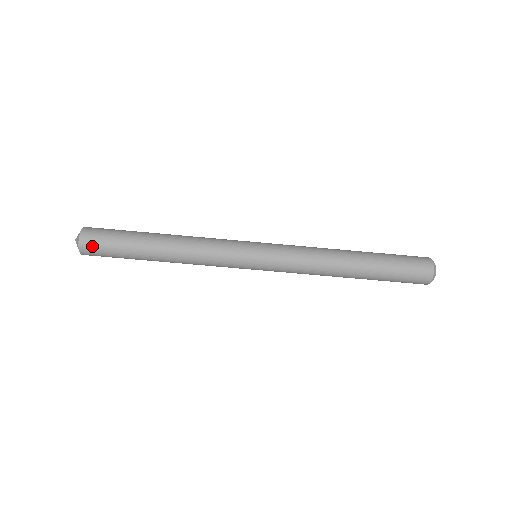
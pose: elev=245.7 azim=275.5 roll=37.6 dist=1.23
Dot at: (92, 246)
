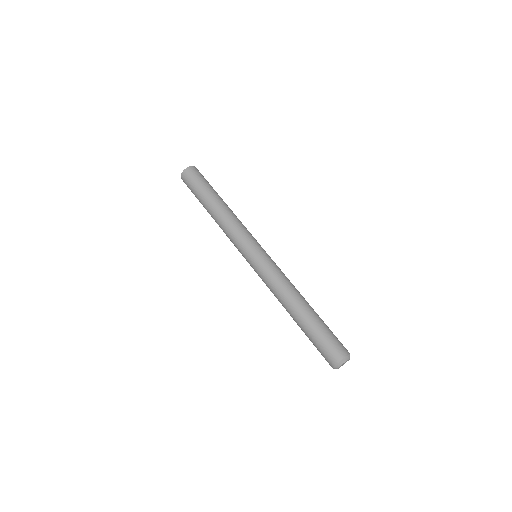
Dot at: (190, 174)
